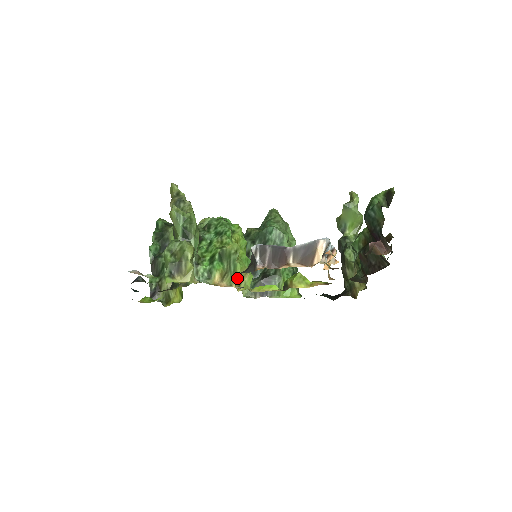
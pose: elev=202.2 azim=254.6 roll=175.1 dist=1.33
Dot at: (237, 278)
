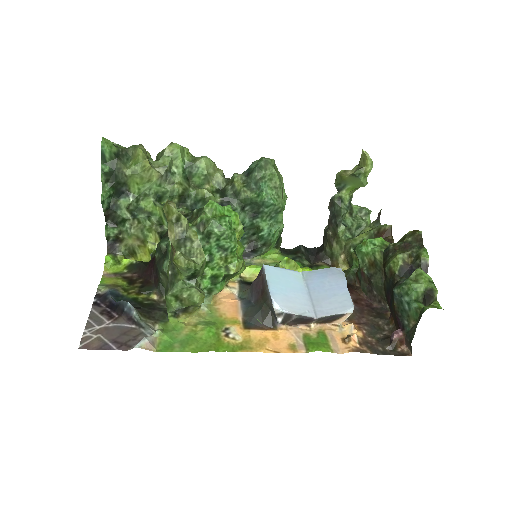
Dot at: (233, 277)
